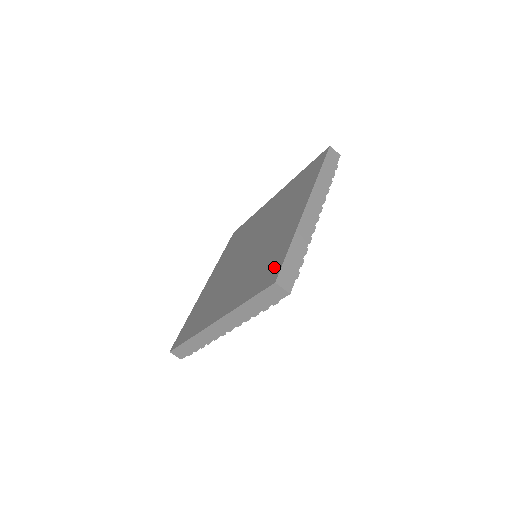
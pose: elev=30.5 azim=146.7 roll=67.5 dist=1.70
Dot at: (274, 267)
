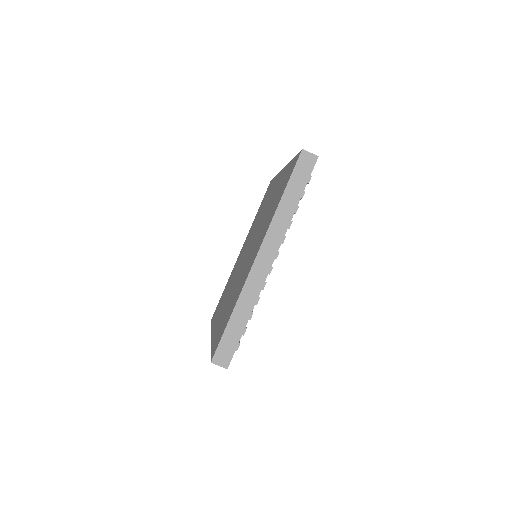
Dot at: (291, 167)
